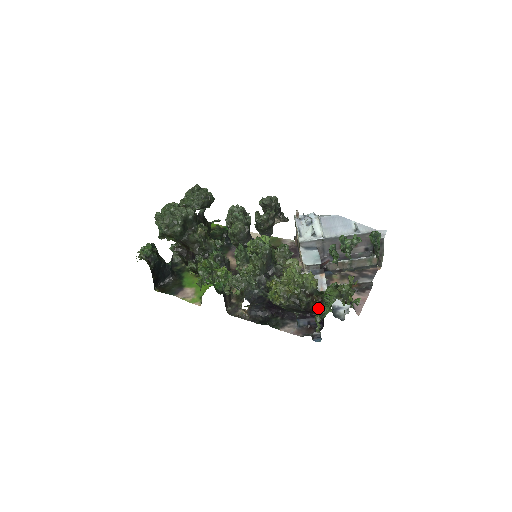
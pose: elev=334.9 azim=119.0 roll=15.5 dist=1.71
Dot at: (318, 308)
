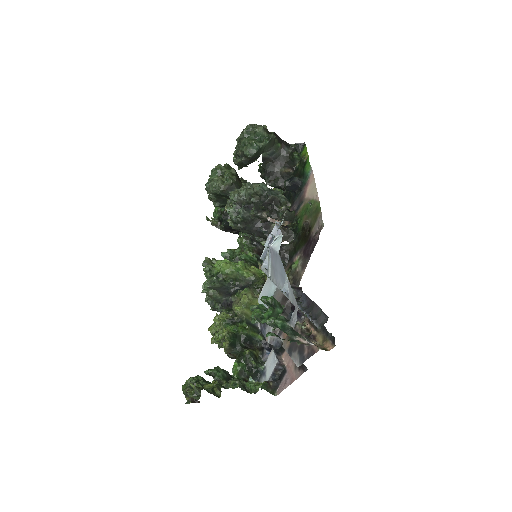
Dot at: occluded
